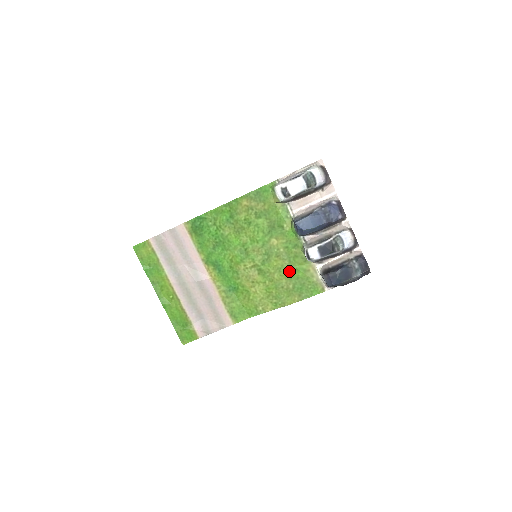
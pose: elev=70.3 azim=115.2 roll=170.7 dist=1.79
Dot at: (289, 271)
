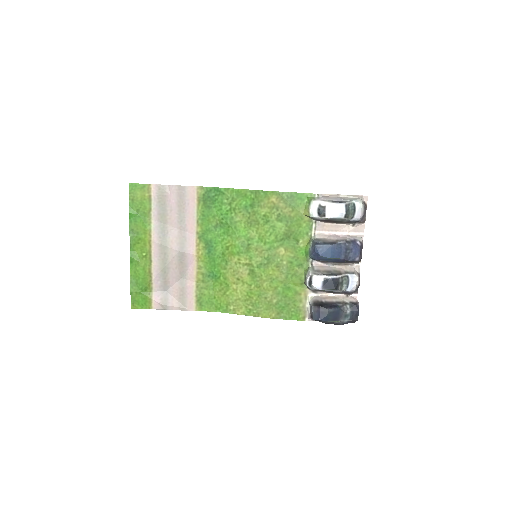
Dot at: (281, 286)
